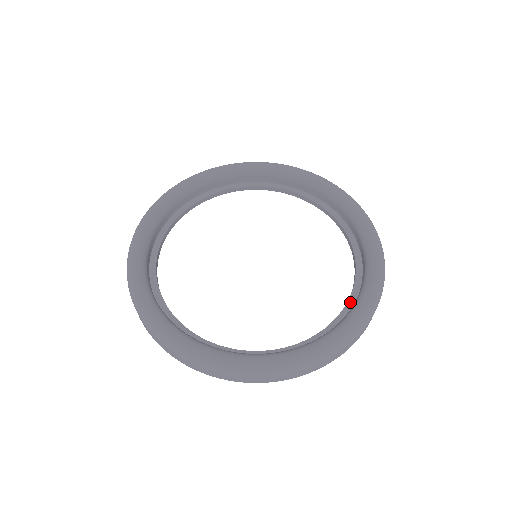
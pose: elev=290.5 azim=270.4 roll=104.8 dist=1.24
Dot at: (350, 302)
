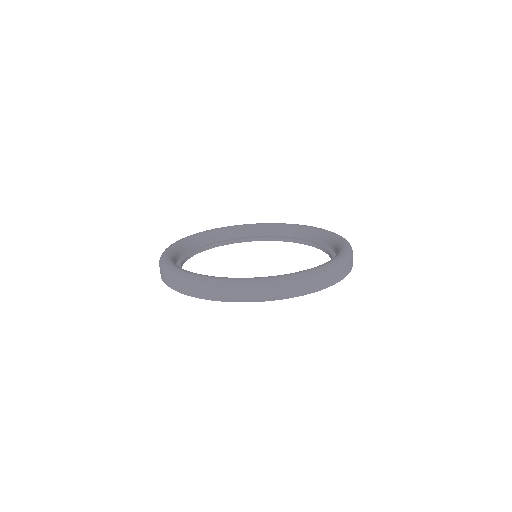
Dot at: occluded
